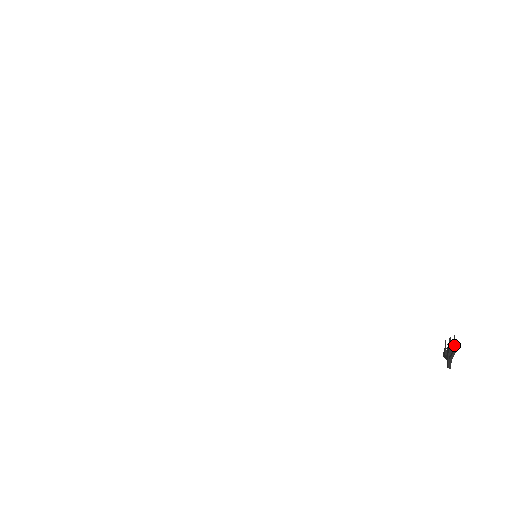
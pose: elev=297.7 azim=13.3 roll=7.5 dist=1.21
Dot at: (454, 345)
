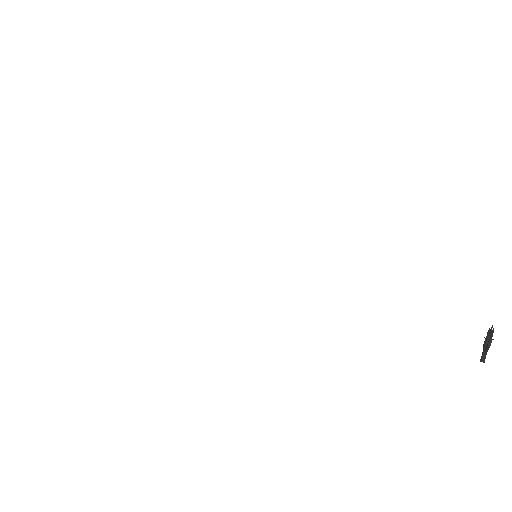
Dot at: (490, 339)
